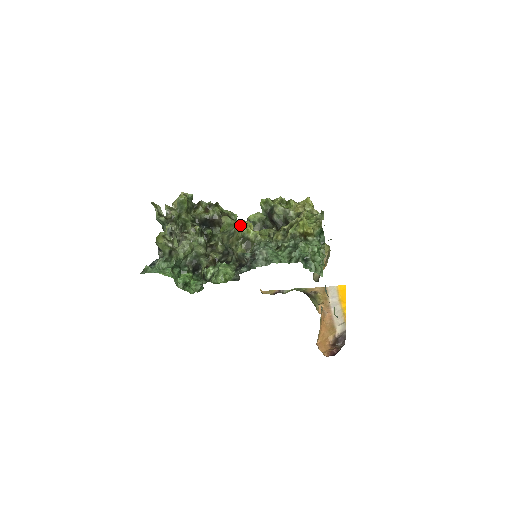
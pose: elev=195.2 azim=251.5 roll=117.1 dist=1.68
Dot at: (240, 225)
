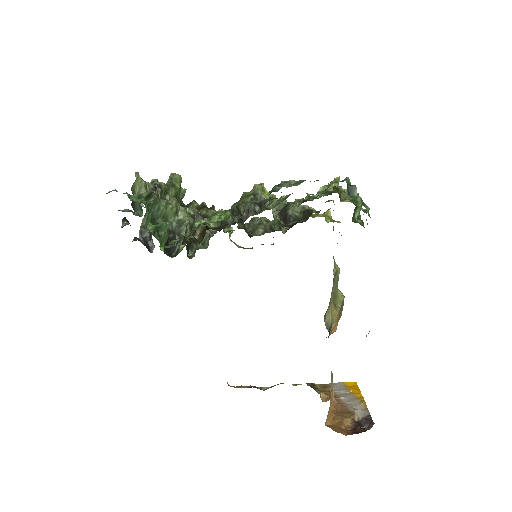
Dot at: (251, 190)
